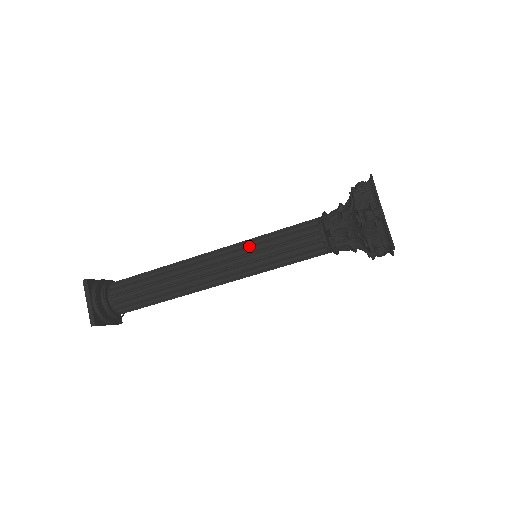
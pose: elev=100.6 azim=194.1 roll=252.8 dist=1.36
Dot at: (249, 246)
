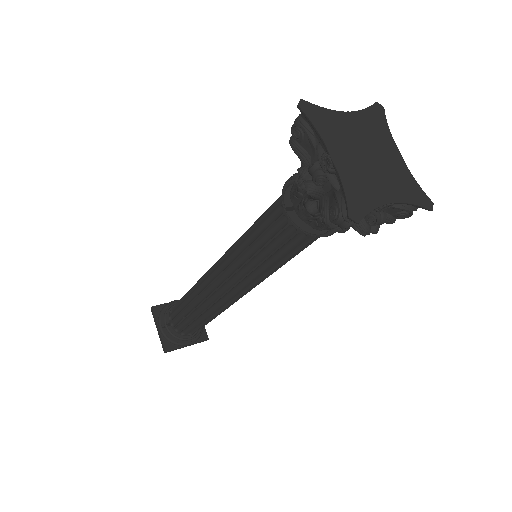
Dot at: (235, 249)
